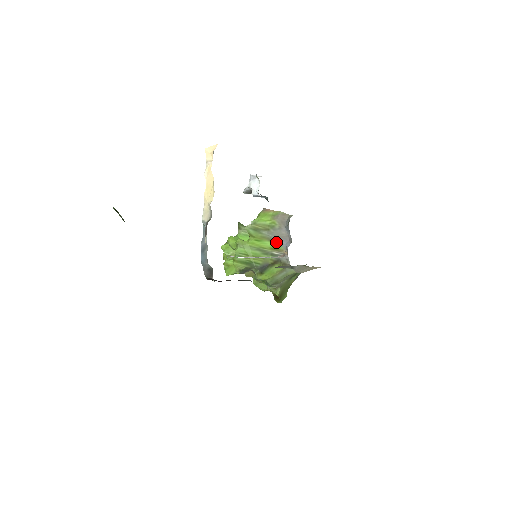
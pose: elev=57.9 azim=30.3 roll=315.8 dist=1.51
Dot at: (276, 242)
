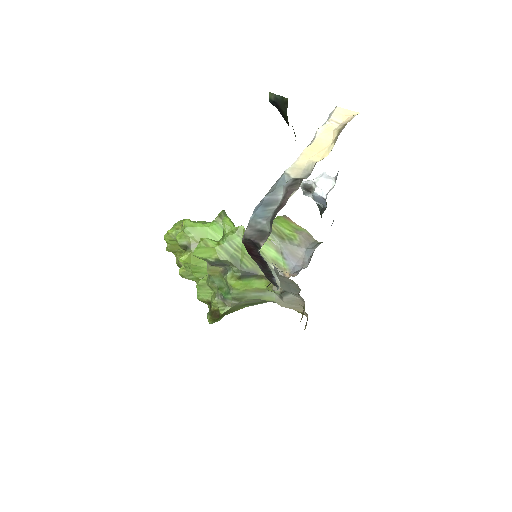
Dot at: (283, 257)
